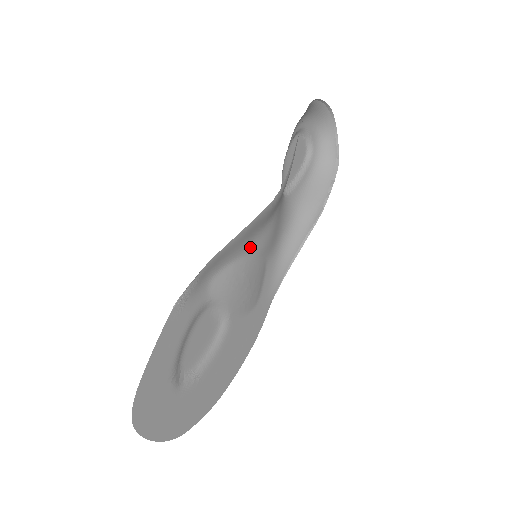
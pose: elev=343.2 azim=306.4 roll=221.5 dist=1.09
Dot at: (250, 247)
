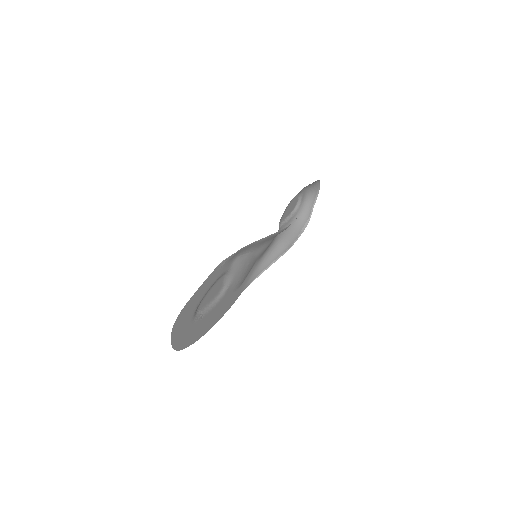
Dot at: (258, 249)
